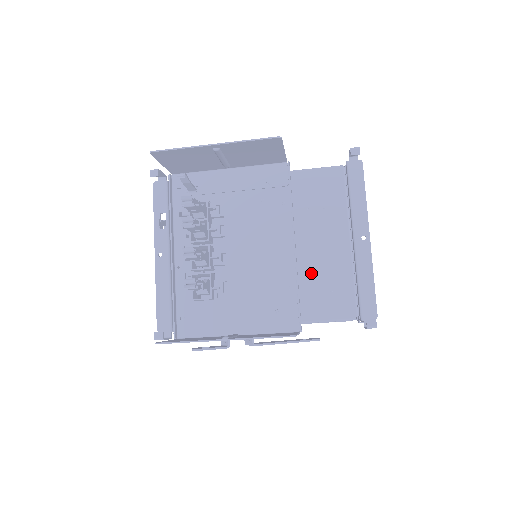
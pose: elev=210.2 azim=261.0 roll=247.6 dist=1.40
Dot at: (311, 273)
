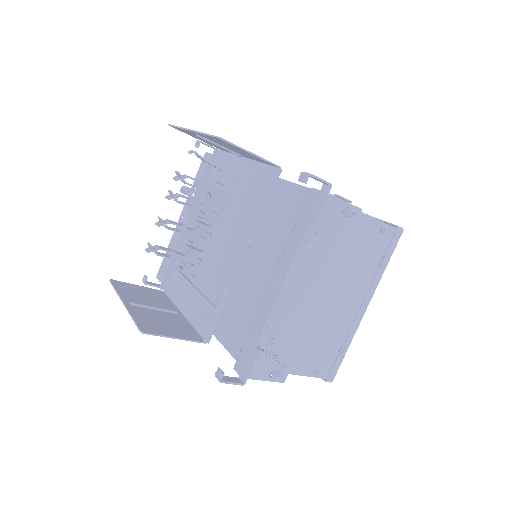
Dot at: (240, 294)
